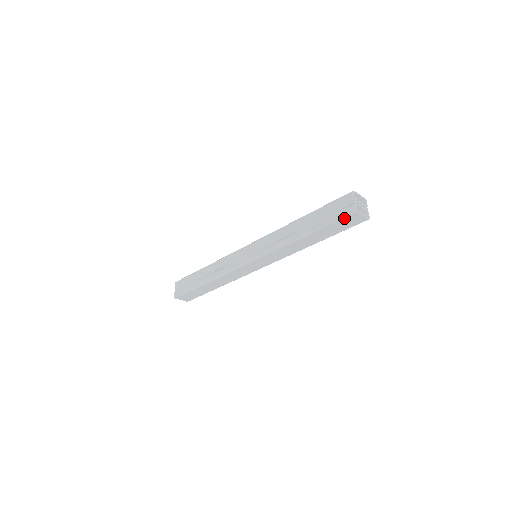
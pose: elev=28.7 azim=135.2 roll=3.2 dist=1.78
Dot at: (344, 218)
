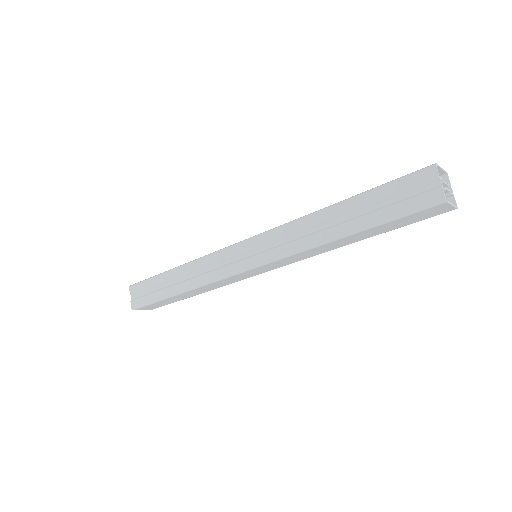
Dot at: (420, 211)
